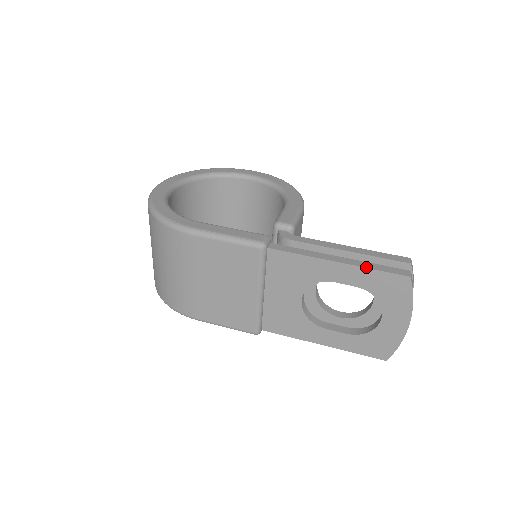
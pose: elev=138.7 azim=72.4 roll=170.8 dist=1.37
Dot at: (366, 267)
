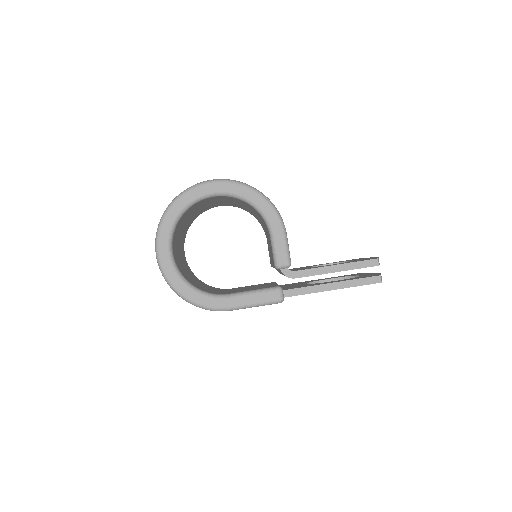
Dot at: occluded
